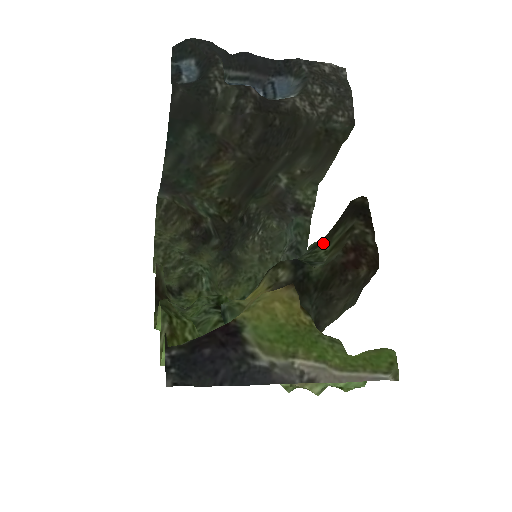
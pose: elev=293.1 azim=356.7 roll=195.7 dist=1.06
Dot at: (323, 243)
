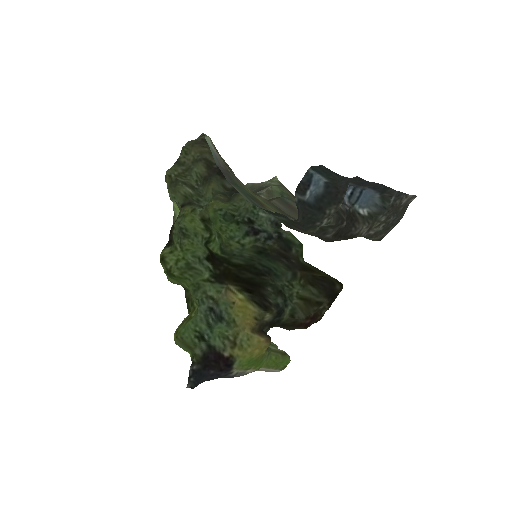
Dot at: (300, 279)
